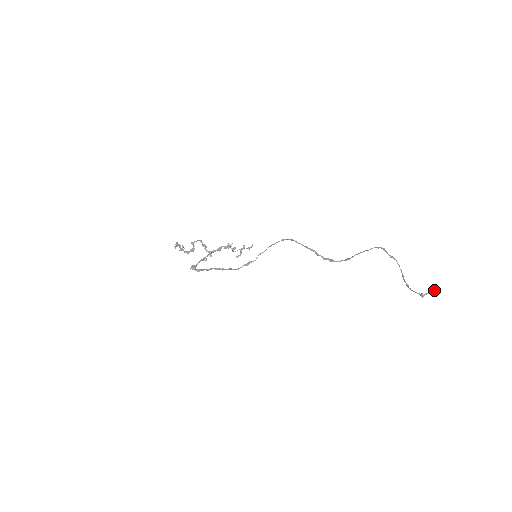
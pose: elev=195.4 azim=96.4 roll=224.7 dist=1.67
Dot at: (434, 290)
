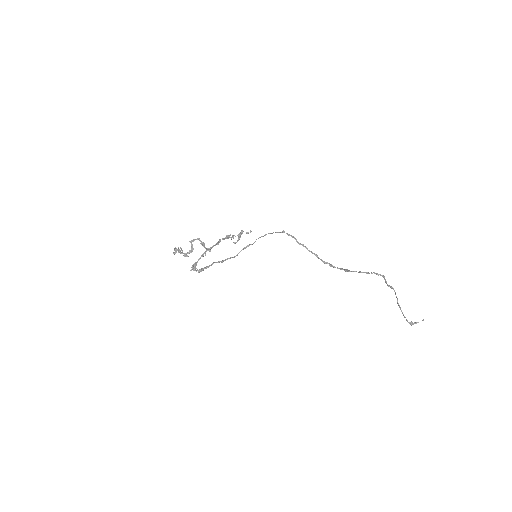
Dot at: occluded
